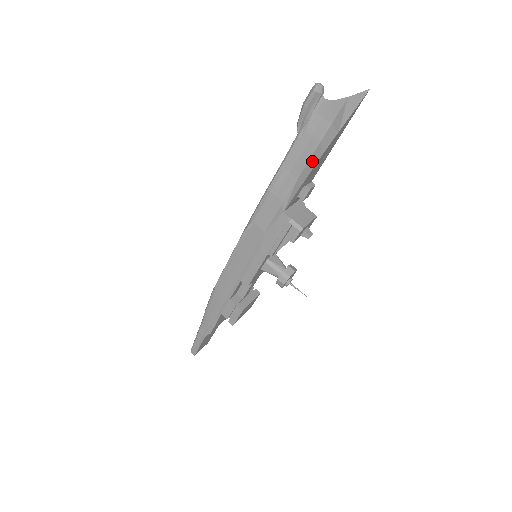
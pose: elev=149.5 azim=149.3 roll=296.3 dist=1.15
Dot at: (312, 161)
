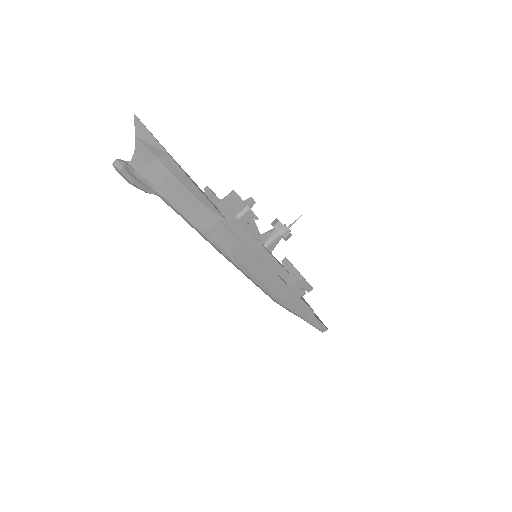
Dot at: (188, 185)
